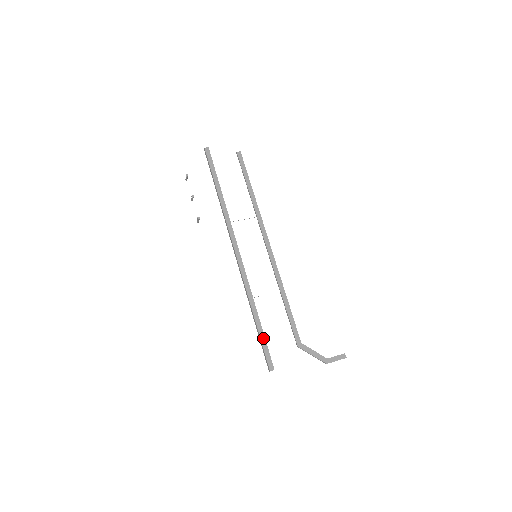
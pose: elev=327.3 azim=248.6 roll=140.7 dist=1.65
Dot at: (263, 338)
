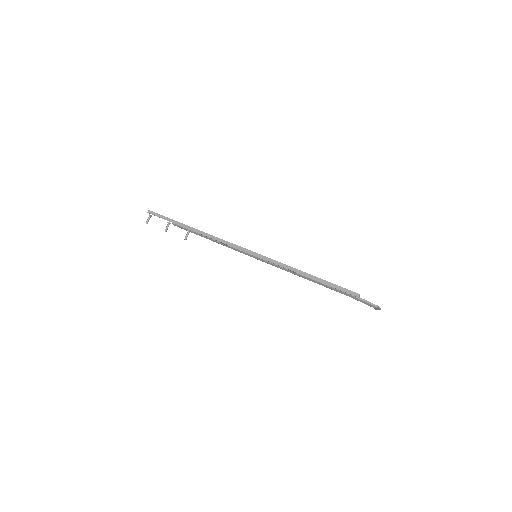
Dot at: (327, 281)
